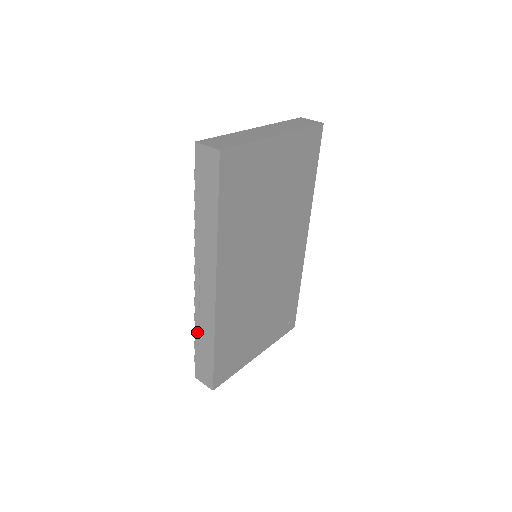
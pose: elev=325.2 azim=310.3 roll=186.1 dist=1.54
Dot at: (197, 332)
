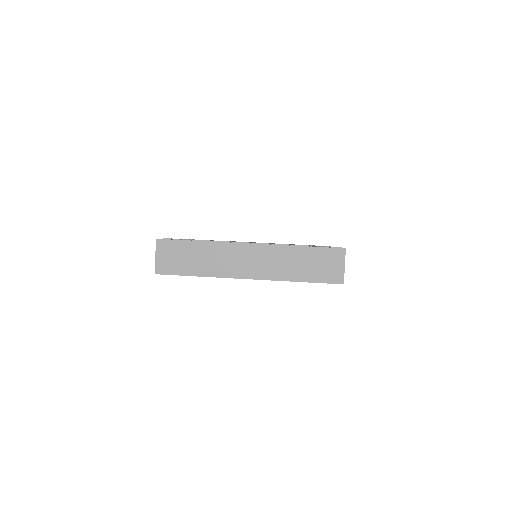
Dot at: occluded
